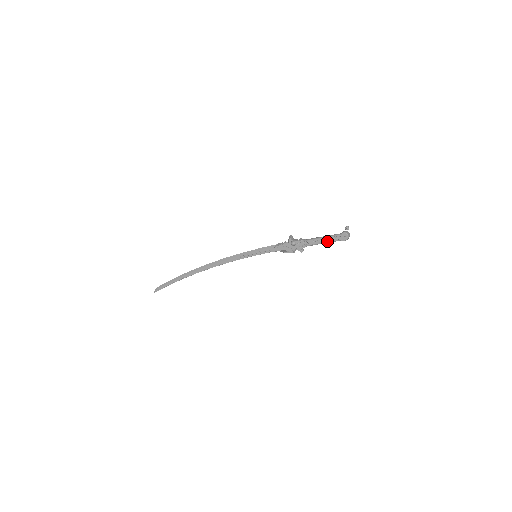
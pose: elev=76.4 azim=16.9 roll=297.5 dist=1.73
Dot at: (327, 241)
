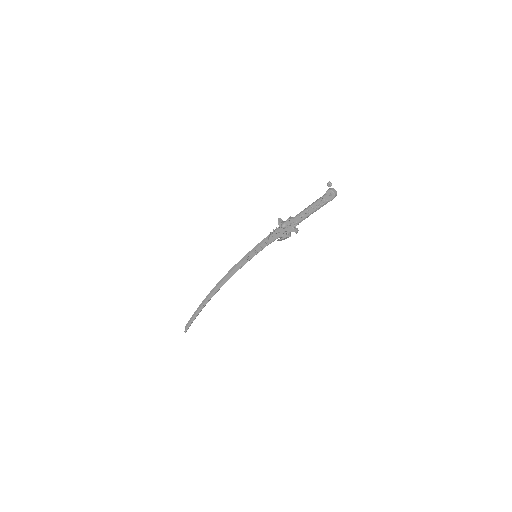
Dot at: (315, 208)
